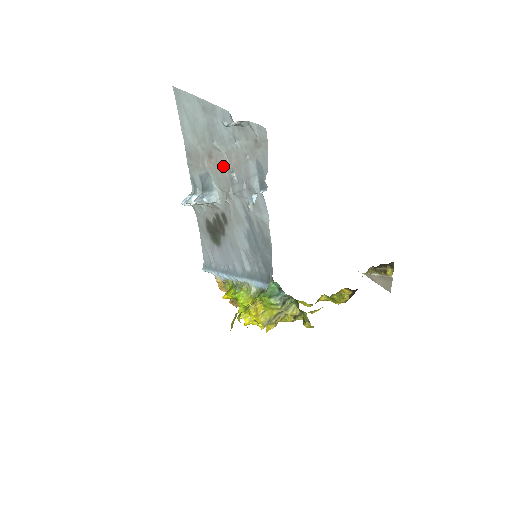
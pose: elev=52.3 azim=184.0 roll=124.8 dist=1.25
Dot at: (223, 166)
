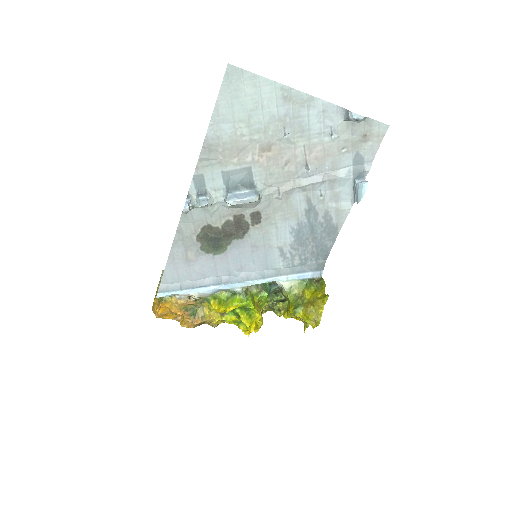
Dot at: (289, 159)
